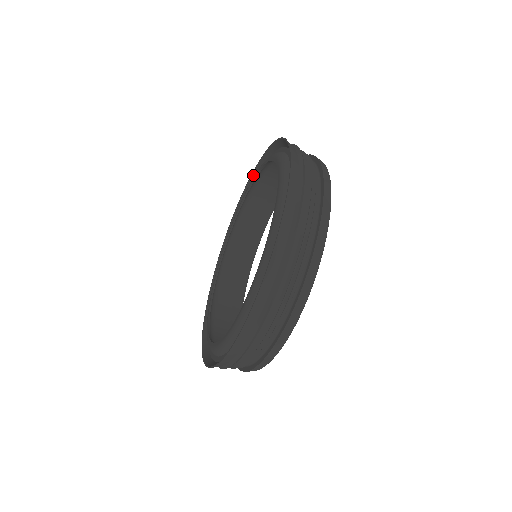
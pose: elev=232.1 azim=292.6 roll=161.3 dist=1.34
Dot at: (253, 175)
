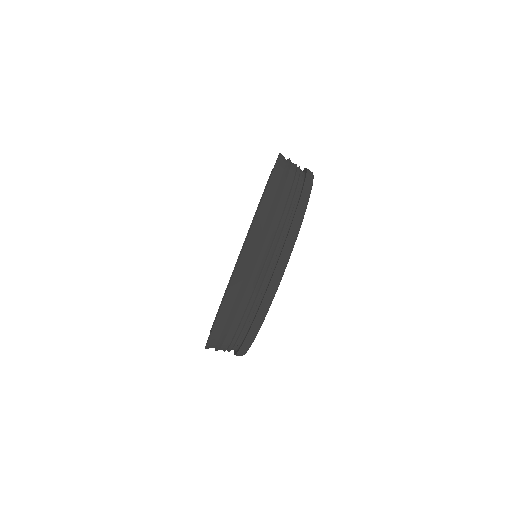
Dot at: occluded
